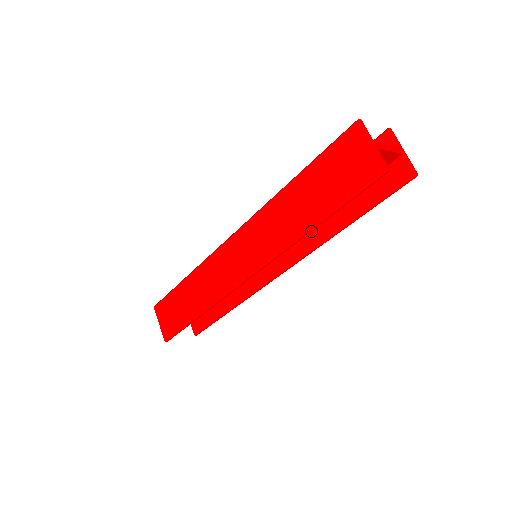
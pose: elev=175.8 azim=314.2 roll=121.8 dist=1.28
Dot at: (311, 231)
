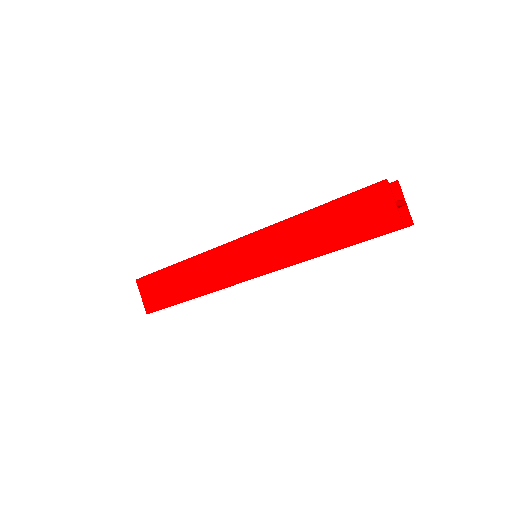
Dot at: occluded
